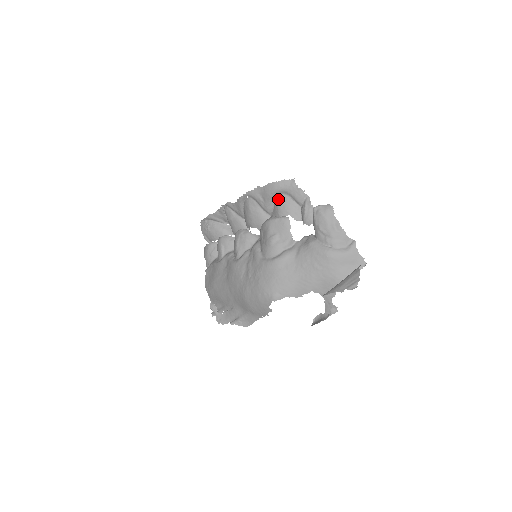
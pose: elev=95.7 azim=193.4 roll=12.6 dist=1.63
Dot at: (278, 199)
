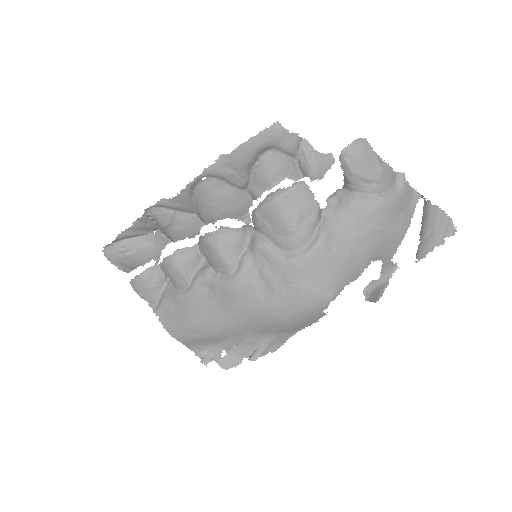
Dot at: (261, 162)
